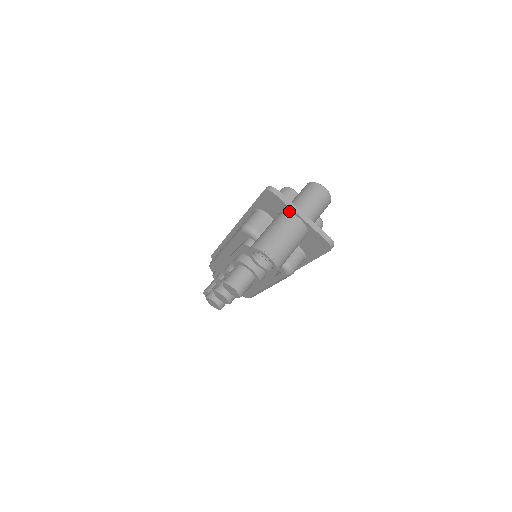
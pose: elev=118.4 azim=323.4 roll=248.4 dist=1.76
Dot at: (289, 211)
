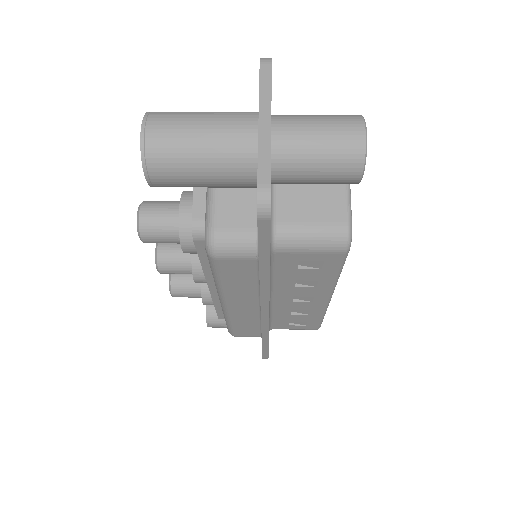
Dot at: occluded
